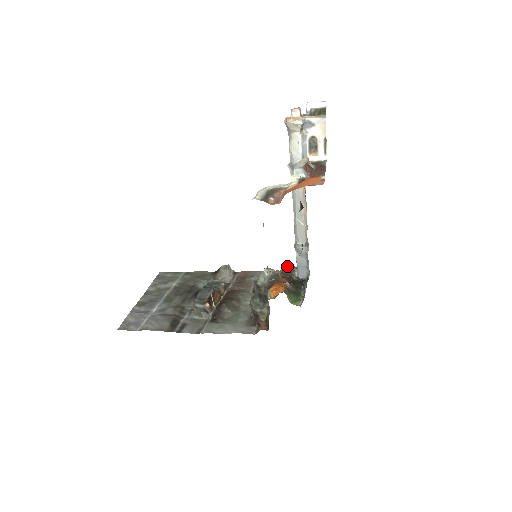
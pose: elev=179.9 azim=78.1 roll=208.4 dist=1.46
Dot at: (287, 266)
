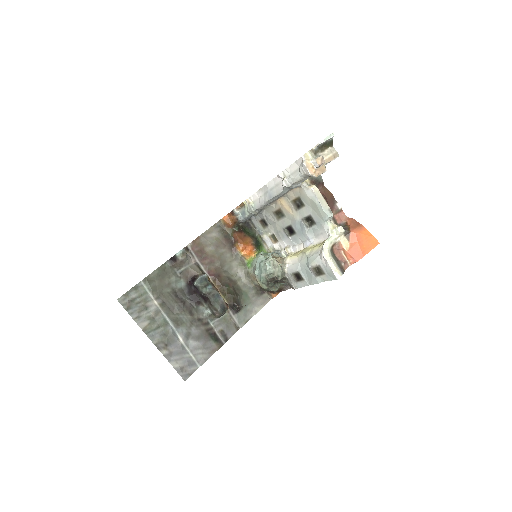
Dot at: (228, 218)
